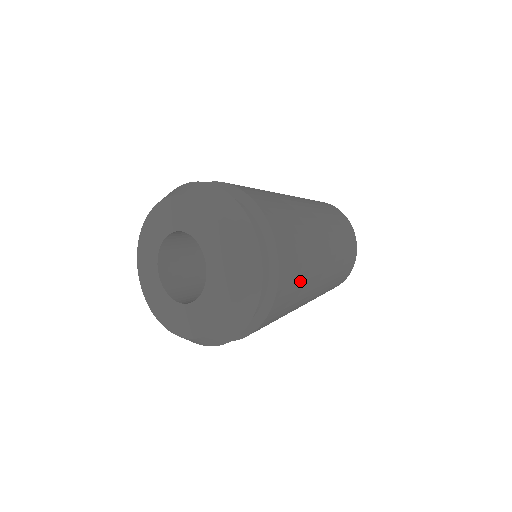
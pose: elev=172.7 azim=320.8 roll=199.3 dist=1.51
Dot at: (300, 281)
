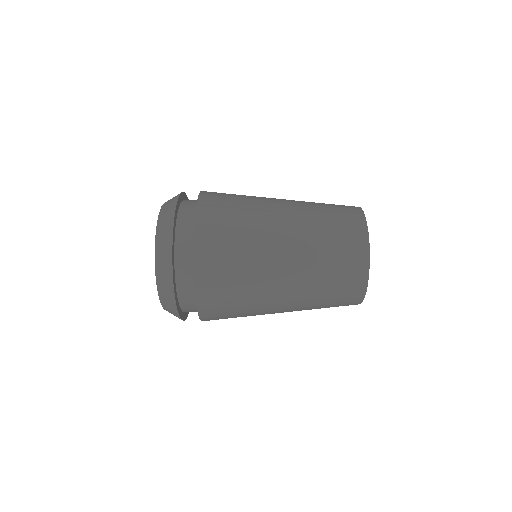
Dot at: (236, 280)
